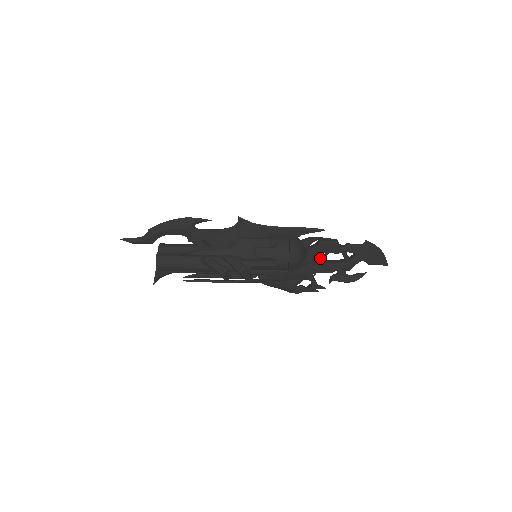
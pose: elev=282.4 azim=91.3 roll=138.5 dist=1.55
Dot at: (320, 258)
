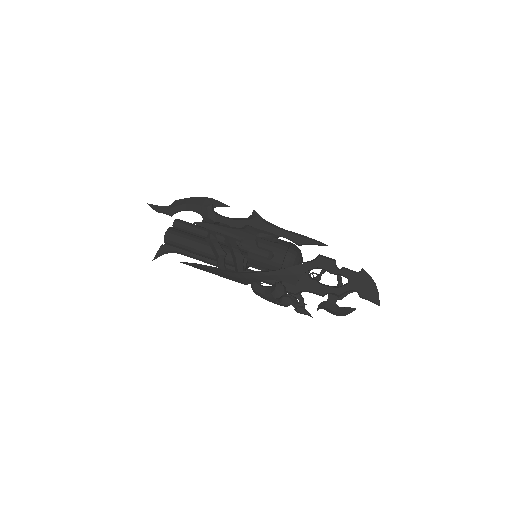
Dot at: occluded
